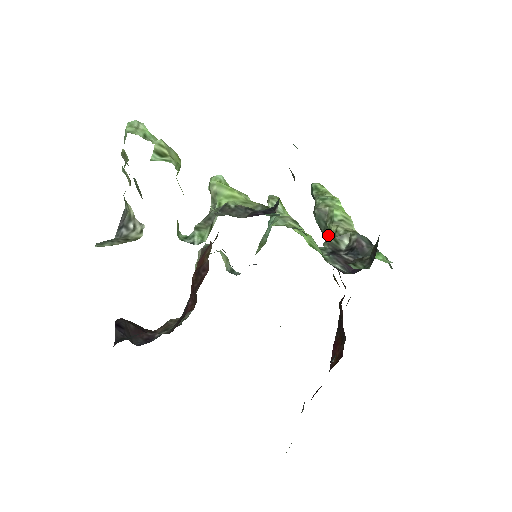
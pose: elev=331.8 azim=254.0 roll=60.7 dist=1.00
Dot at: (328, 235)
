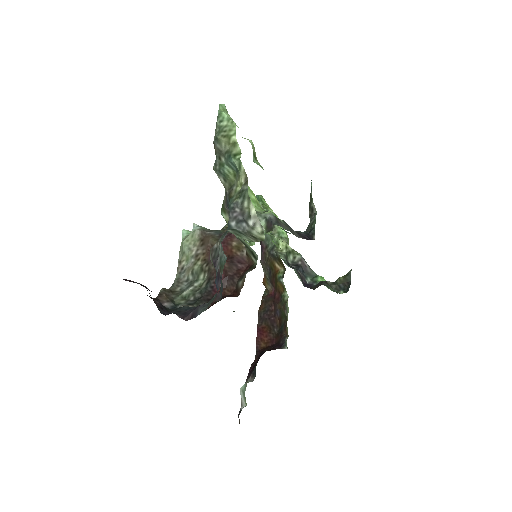
Dot at: (277, 247)
